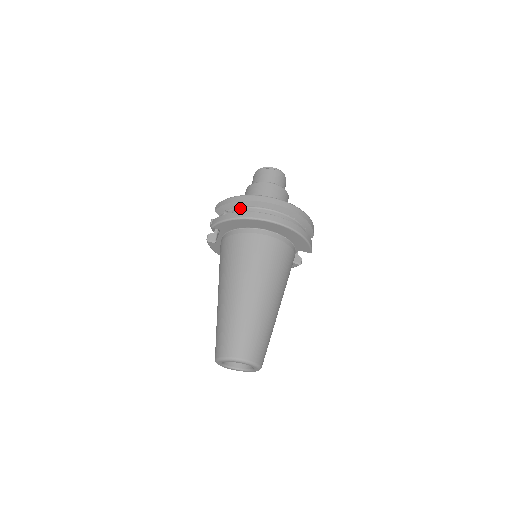
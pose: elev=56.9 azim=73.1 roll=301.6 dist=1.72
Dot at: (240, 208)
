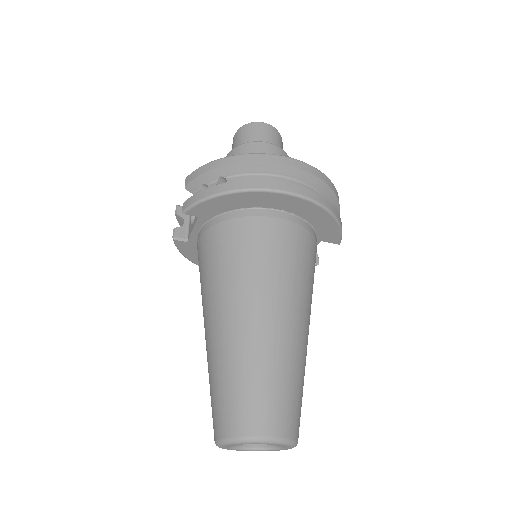
Dot at: (229, 177)
